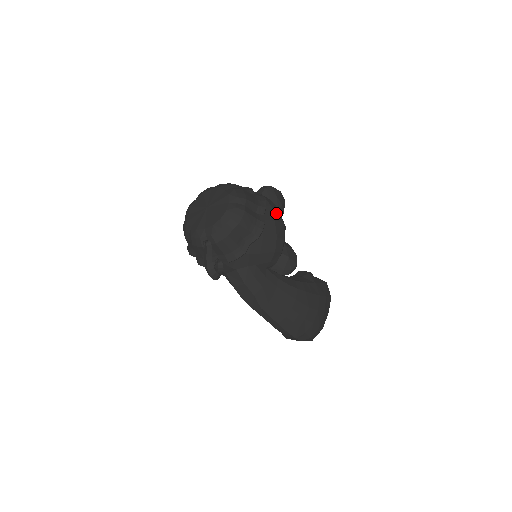
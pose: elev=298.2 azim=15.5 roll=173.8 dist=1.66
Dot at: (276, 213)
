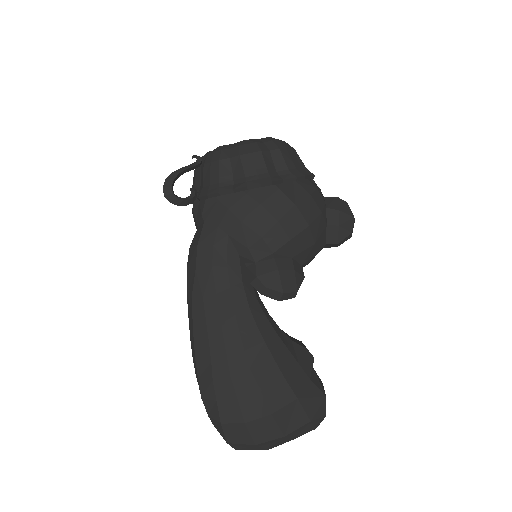
Dot at: (310, 207)
